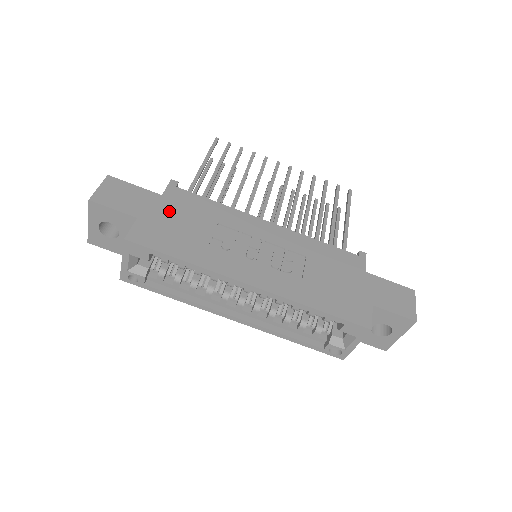
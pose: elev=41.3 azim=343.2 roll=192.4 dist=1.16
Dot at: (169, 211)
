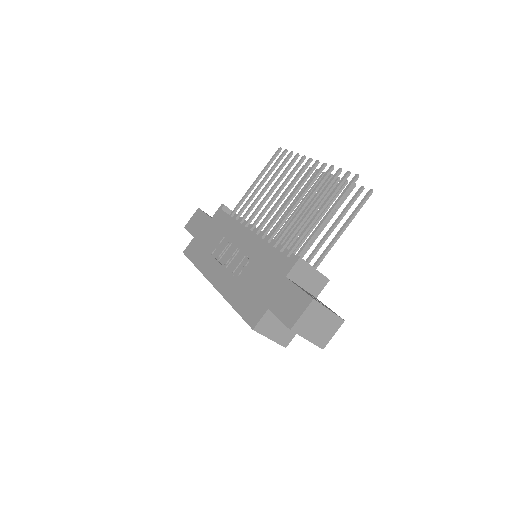
Dot at: (208, 230)
